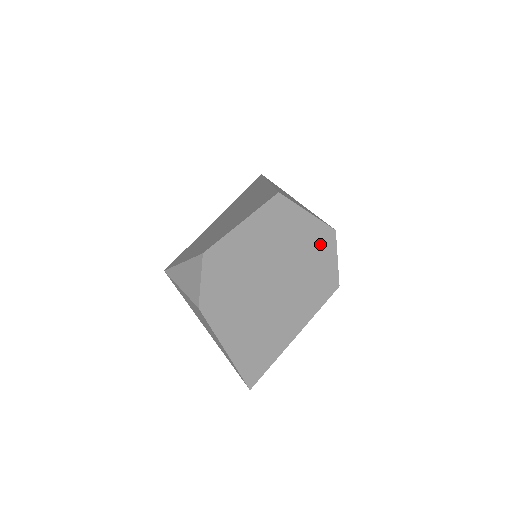
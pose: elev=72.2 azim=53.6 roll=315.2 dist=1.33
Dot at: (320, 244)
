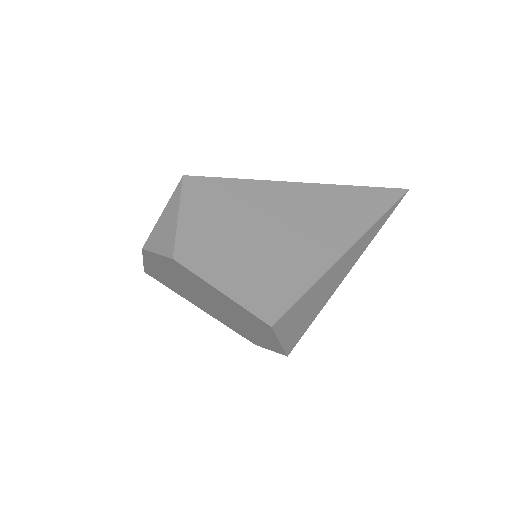
Dot at: (268, 342)
